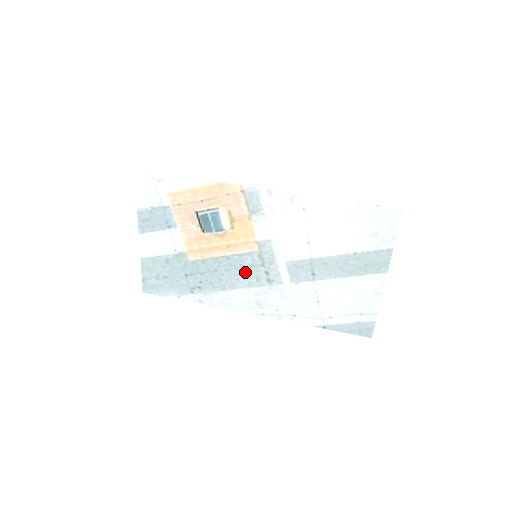
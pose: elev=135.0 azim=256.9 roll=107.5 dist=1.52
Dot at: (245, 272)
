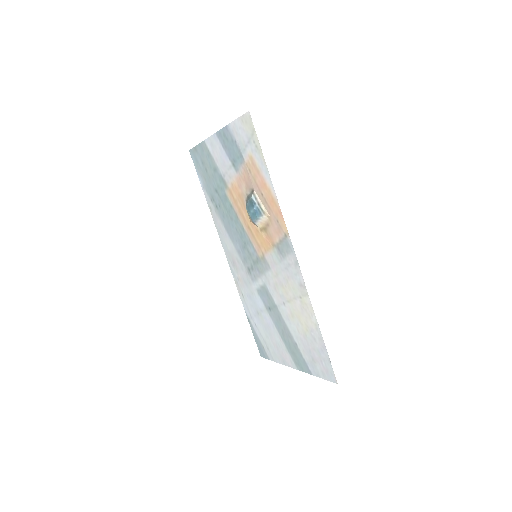
Dot at: (244, 247)
